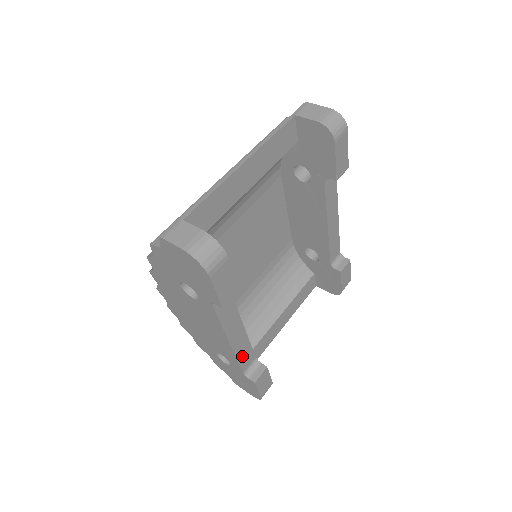
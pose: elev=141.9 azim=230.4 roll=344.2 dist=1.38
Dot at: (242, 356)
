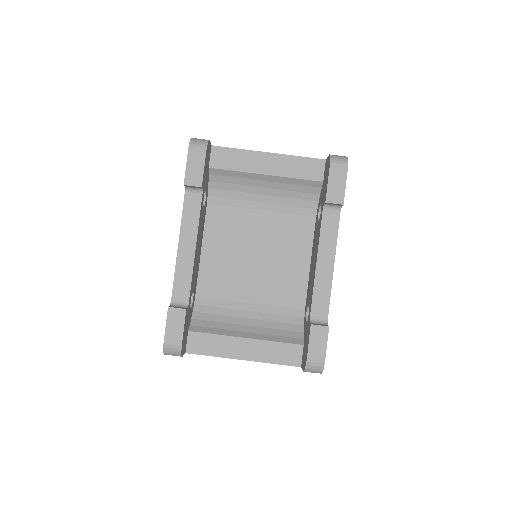
Dot at: (180, 279)
